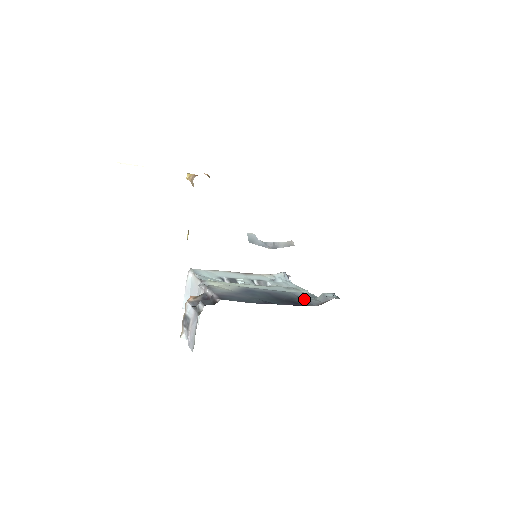
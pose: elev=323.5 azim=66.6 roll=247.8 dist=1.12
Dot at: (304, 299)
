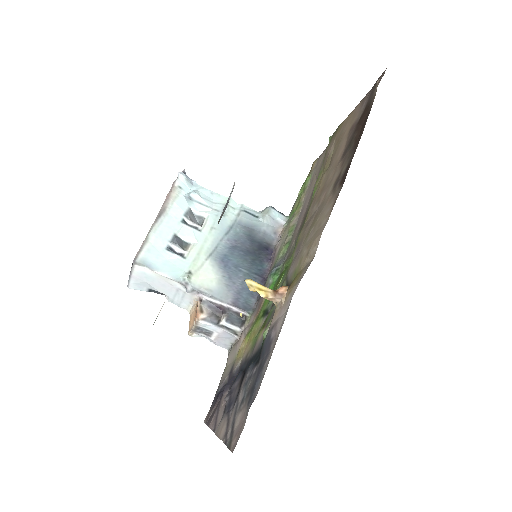
Dot at: (257, 230)
